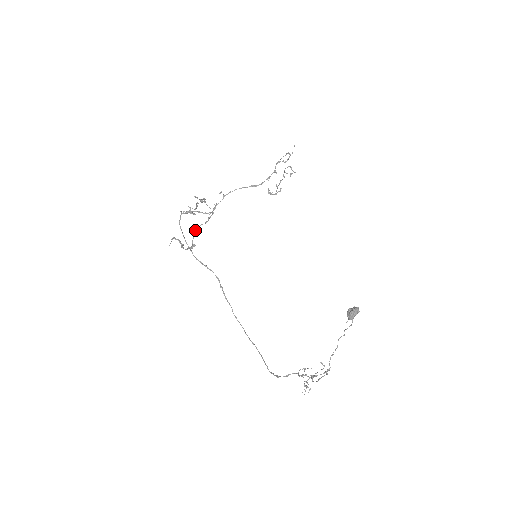
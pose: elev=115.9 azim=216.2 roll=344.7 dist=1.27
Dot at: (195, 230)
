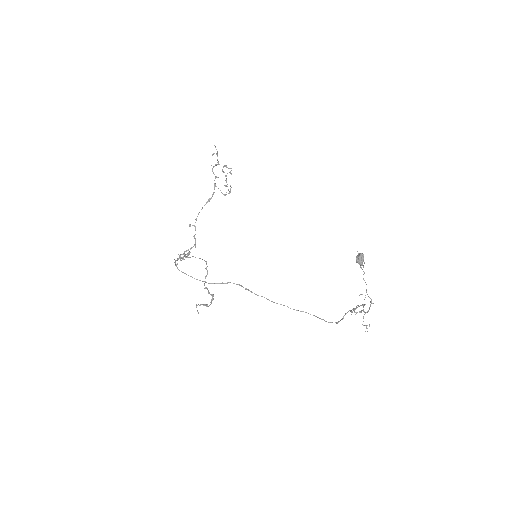
Dot at: (204, 285)
